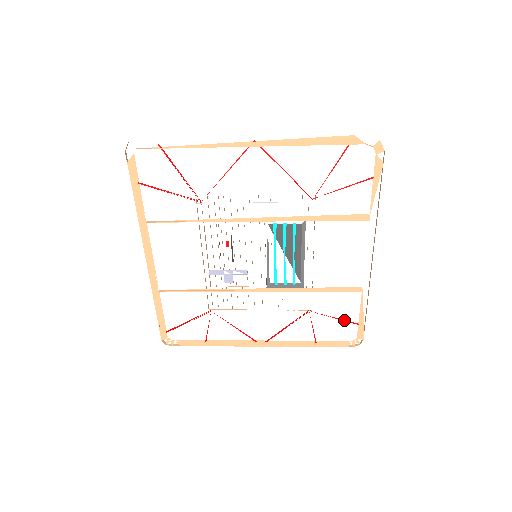
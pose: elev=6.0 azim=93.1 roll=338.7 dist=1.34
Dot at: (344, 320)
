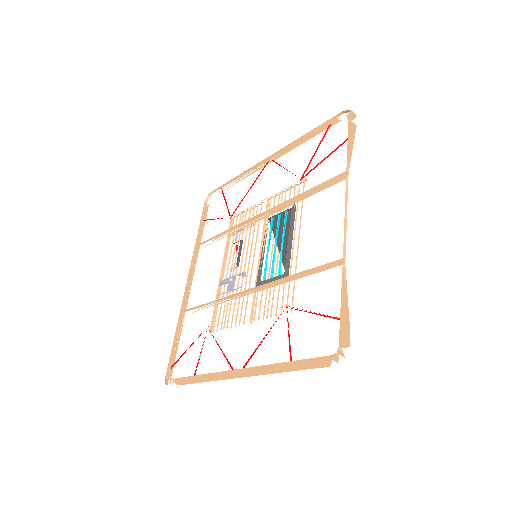
Dot at: (323, 315)
